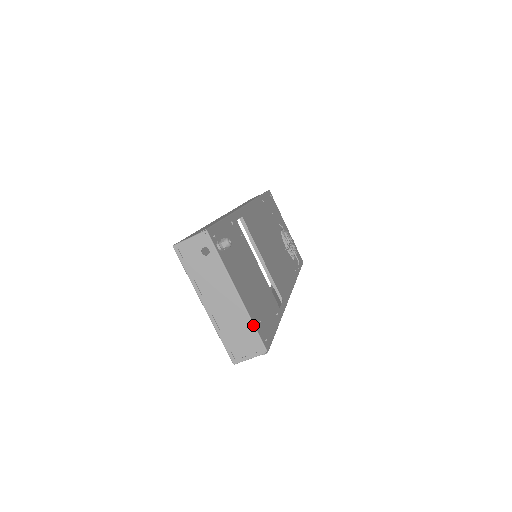
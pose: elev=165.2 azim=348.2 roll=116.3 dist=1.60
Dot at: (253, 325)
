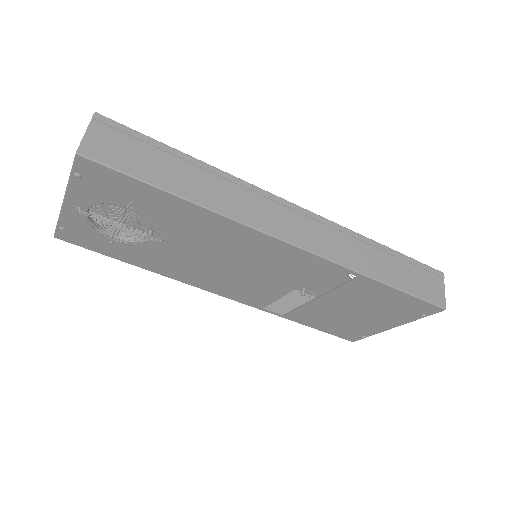
Dot at: occluded
